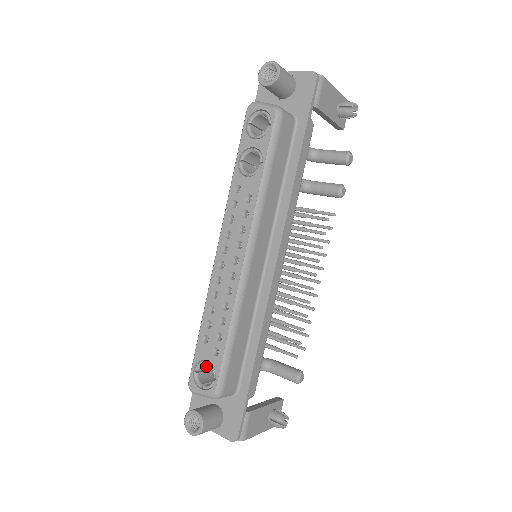
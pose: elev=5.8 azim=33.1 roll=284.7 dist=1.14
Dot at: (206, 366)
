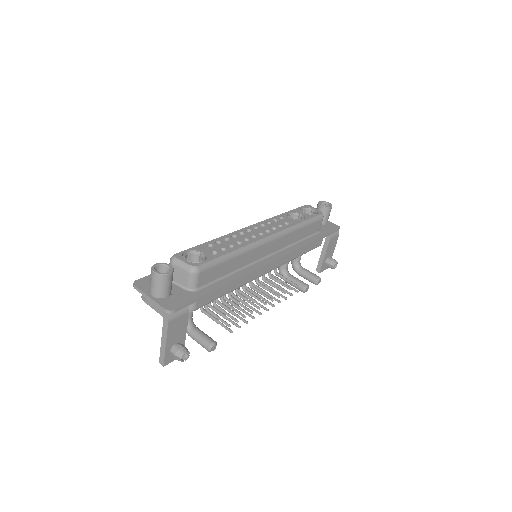
Dot at: occluded
